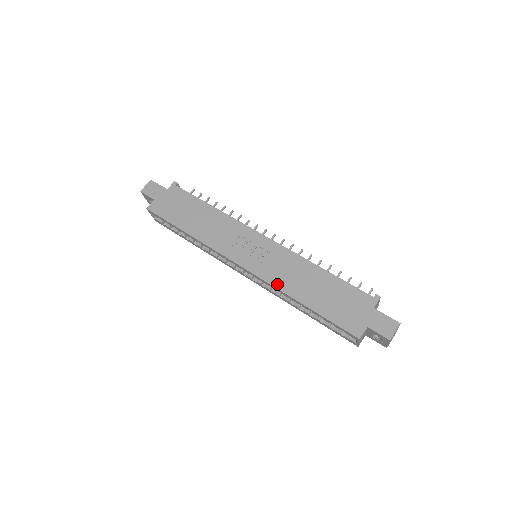
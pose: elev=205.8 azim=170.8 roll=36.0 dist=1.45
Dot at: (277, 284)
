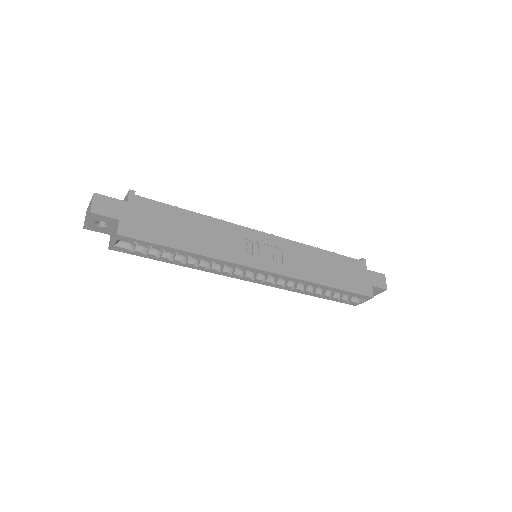
Dot at: (301, 276)
